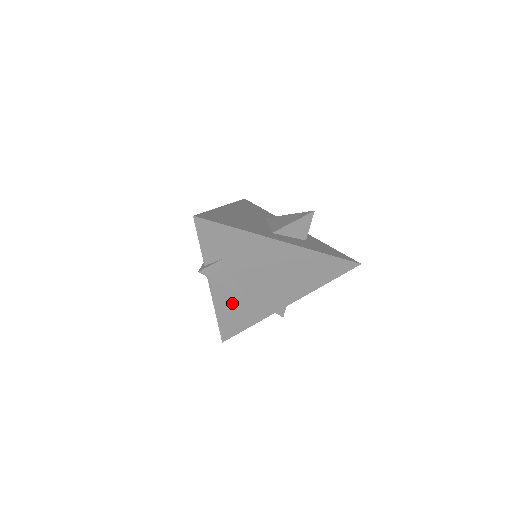
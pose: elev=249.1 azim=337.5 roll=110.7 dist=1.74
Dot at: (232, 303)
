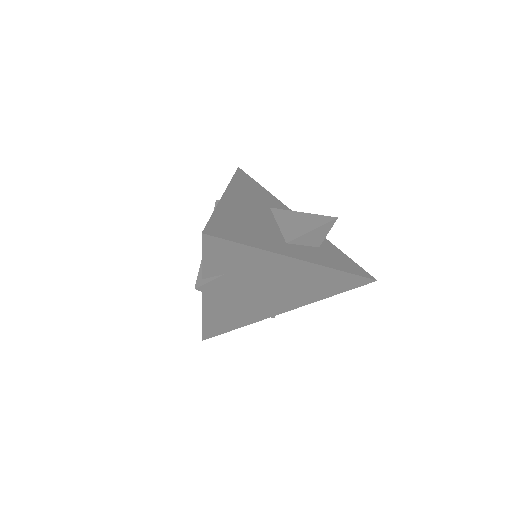
Dot at: (223, 310)
